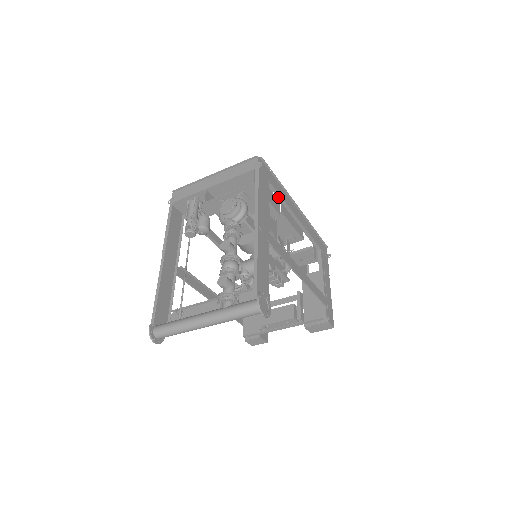
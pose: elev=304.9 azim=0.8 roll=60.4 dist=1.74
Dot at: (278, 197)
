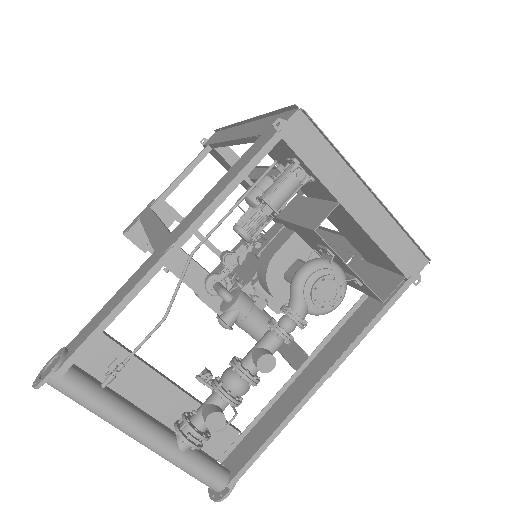
Dot at: (362, 260)
